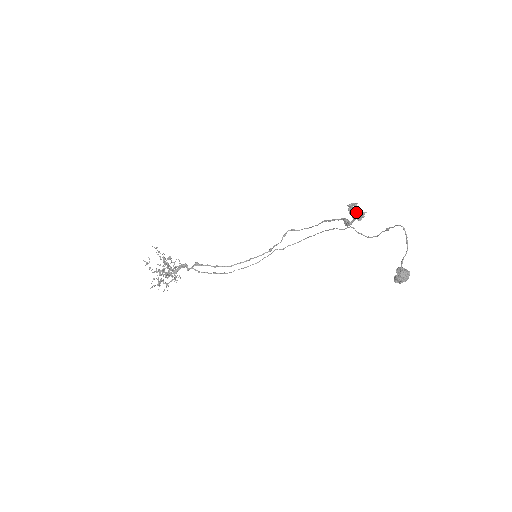
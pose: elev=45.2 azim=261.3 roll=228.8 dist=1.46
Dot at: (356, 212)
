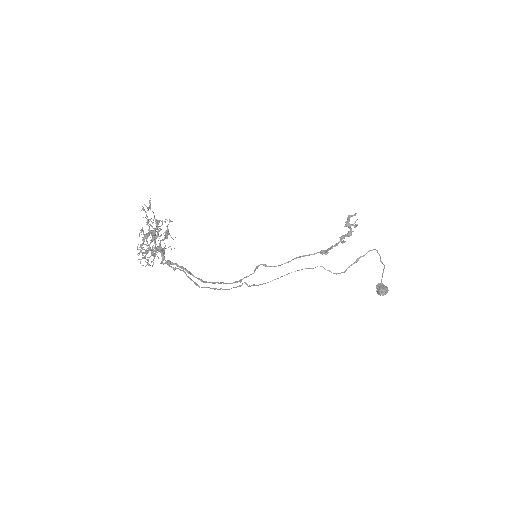
Dot at: (352, 224)
